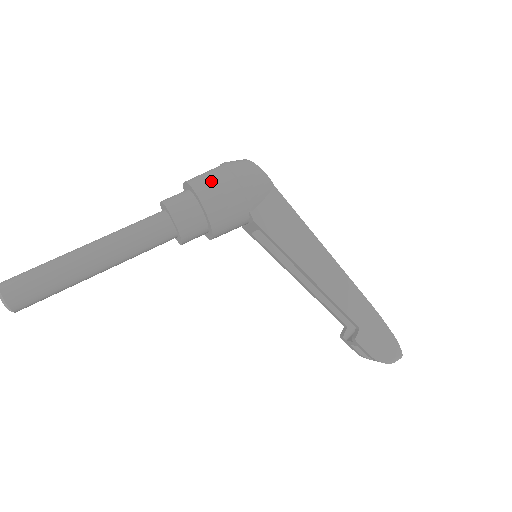
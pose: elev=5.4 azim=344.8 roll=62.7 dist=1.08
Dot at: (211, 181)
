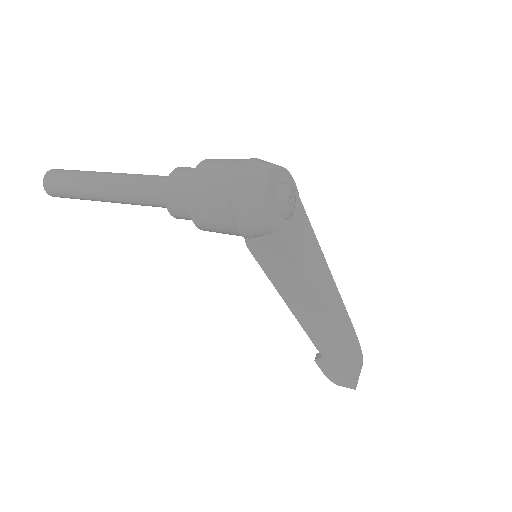
Dot at: (207, 197)
